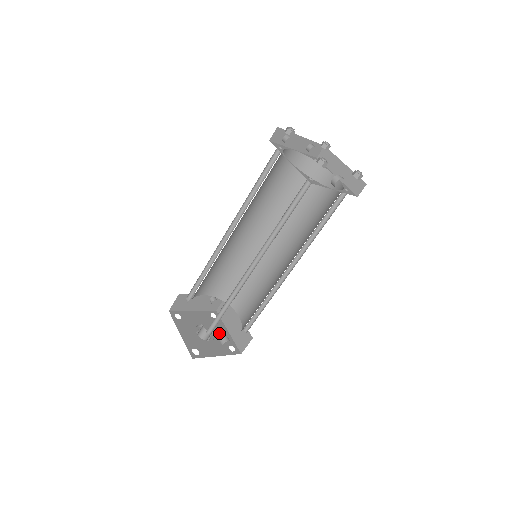
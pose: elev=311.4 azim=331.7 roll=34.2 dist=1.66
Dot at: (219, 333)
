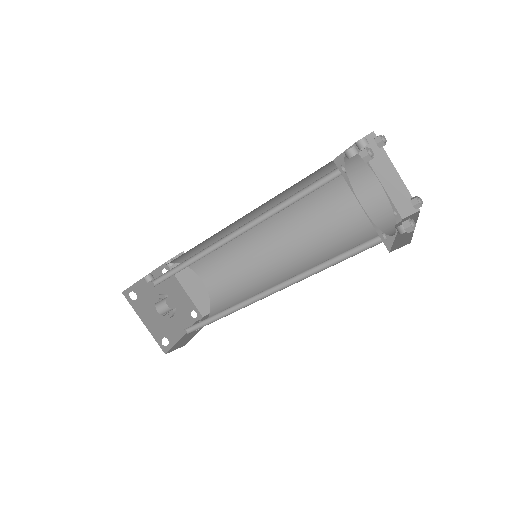
Dot at: (177, 298)
